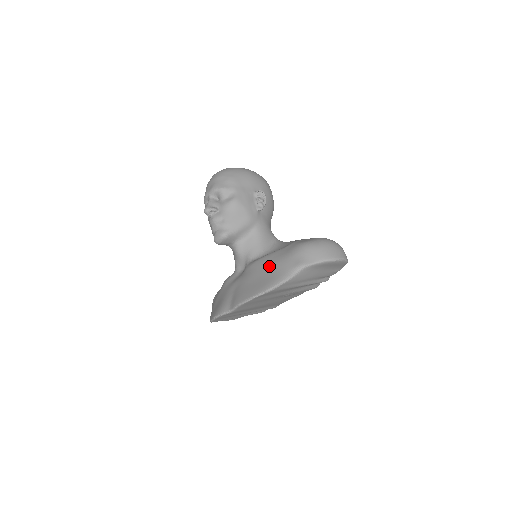
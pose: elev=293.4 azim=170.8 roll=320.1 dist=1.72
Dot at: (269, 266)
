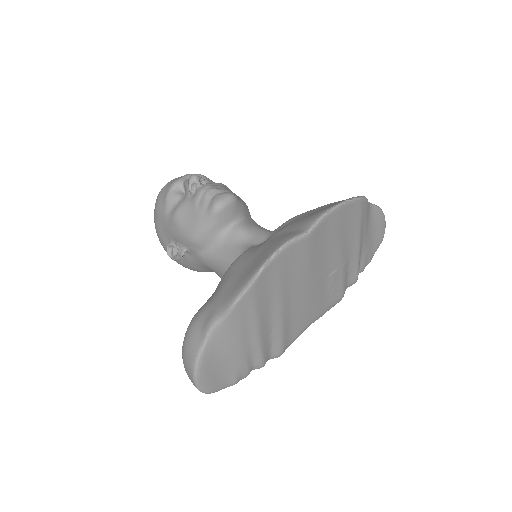
Dot at: (324, 205)
